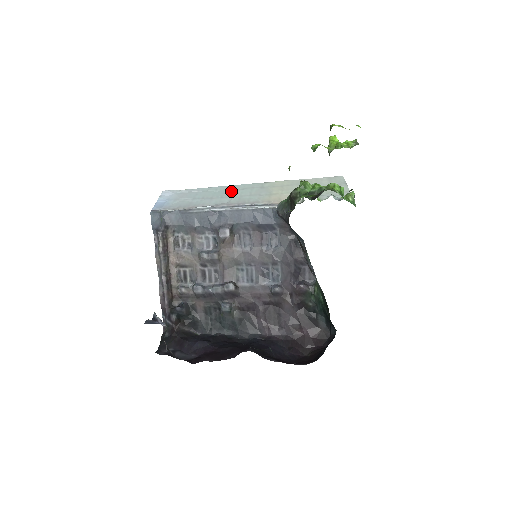
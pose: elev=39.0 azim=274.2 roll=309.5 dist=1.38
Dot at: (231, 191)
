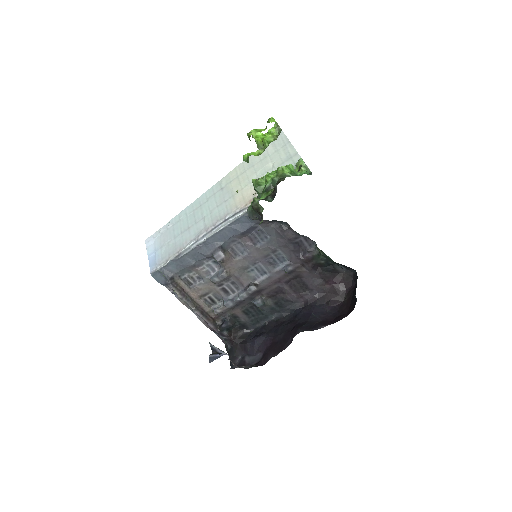
Dot at: (199, 209)
